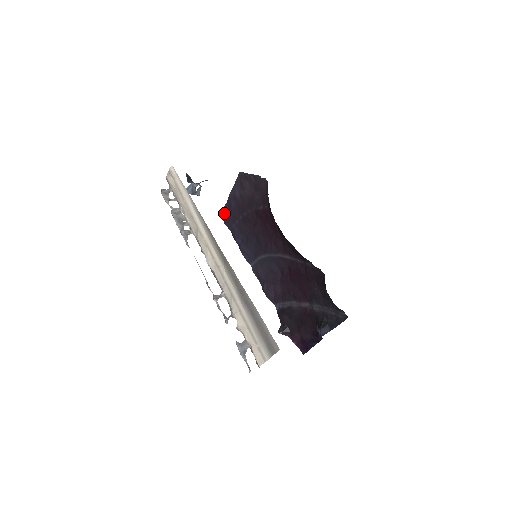
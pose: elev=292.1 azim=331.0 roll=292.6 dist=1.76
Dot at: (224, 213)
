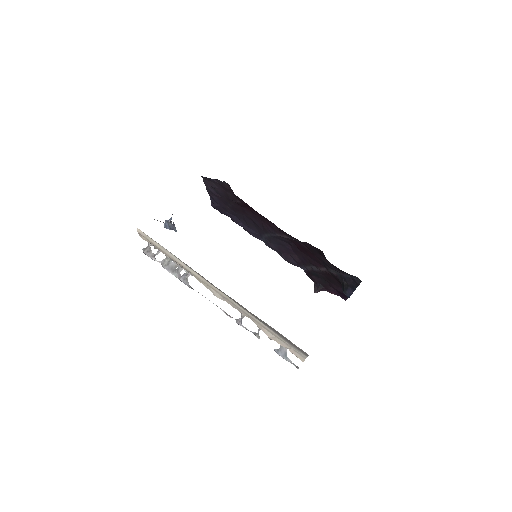
Dot at: (213, 204)
